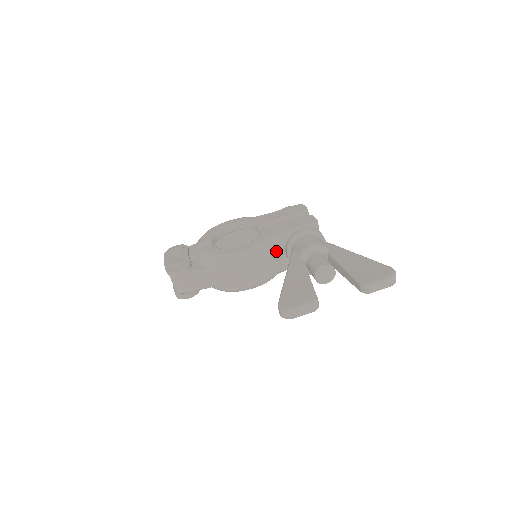
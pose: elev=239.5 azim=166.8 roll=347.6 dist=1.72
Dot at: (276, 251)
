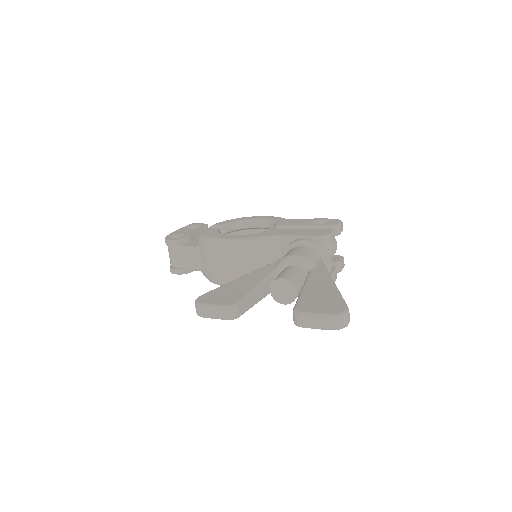
Dot at: (269, 255)
